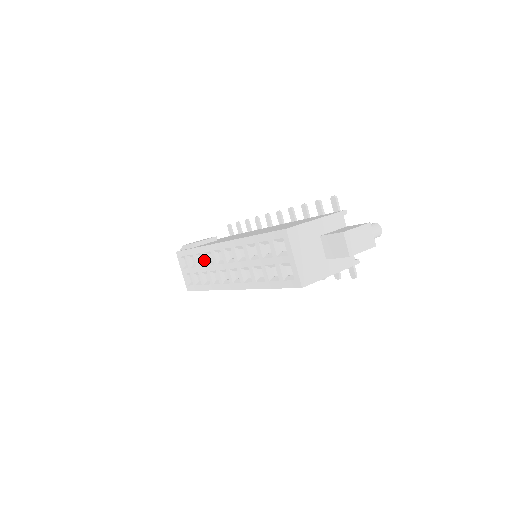
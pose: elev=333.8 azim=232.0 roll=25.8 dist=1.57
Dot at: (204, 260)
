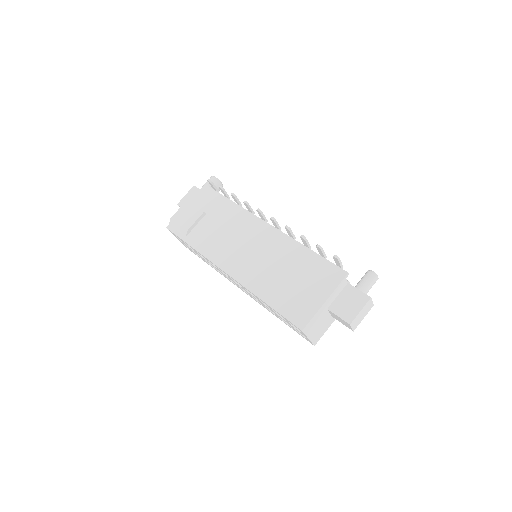
Dot at: occluded
